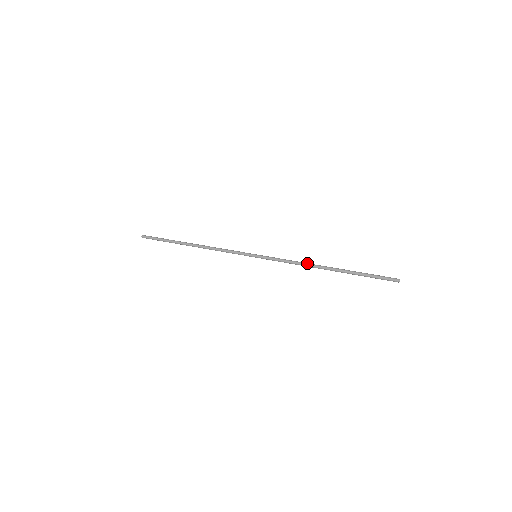
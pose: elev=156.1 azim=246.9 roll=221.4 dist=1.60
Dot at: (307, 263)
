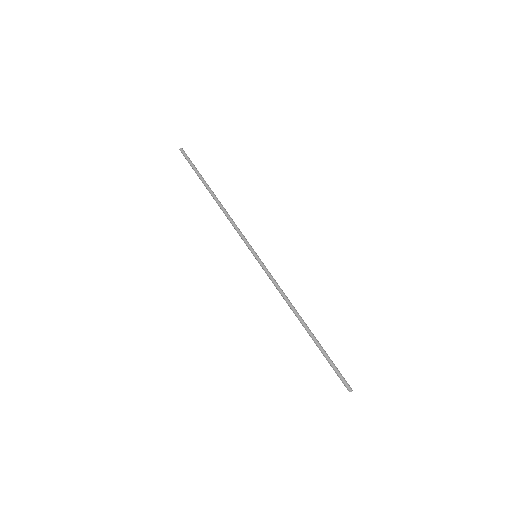
Dot at: (288, 305)
